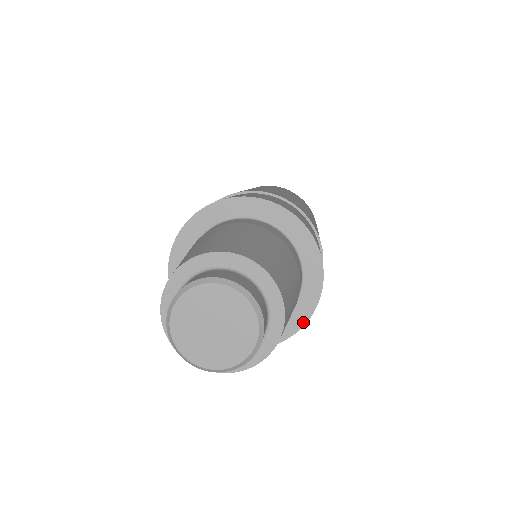
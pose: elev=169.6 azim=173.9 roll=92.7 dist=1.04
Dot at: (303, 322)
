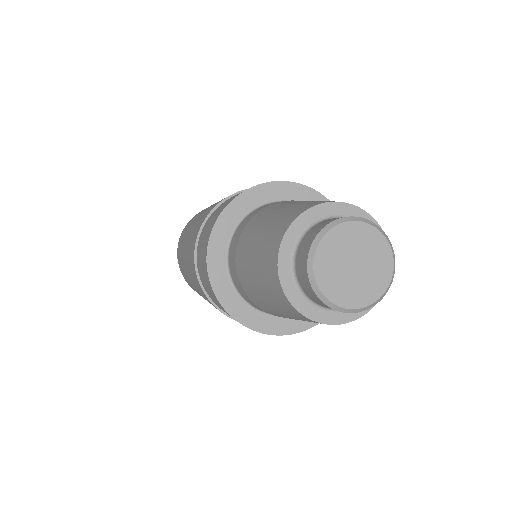
Dot at: occluded
